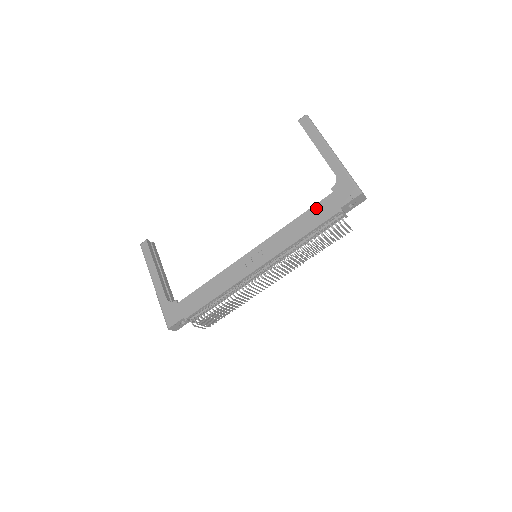
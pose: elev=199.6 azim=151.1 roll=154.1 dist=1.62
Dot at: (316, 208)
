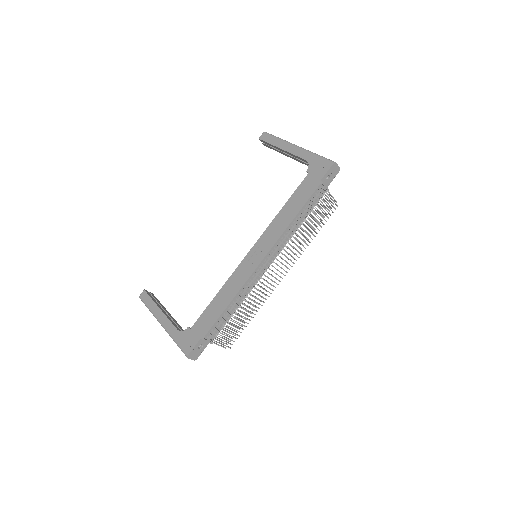
Dot at: (298, 191)
